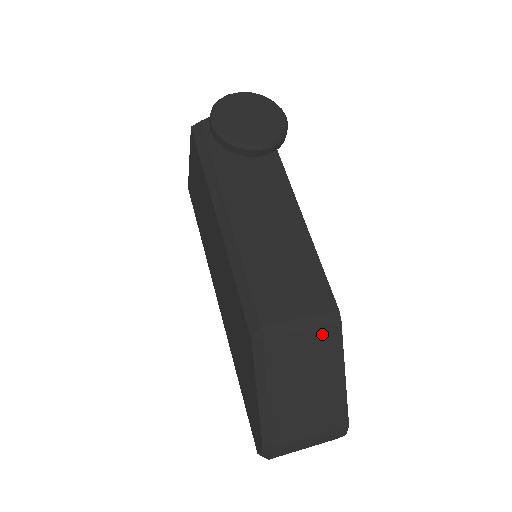
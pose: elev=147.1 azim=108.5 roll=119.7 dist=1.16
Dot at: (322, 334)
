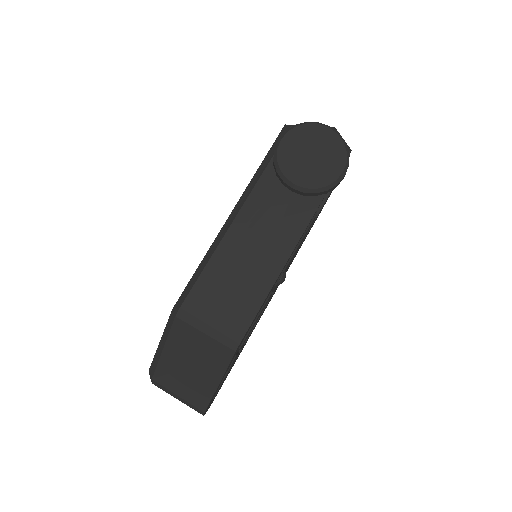
Dot at: (217, 347)
